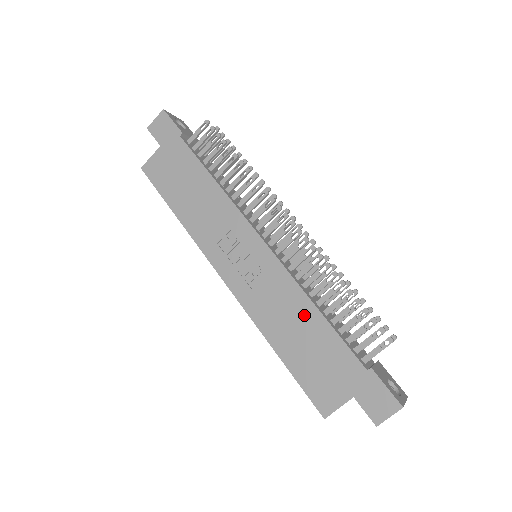
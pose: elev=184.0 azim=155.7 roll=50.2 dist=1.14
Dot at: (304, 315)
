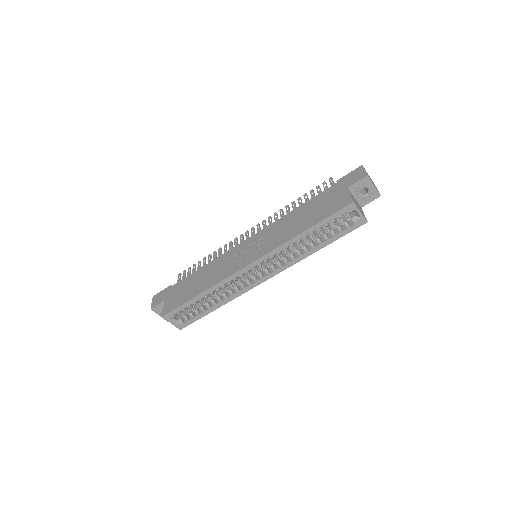
Dot at: (294, 216)
